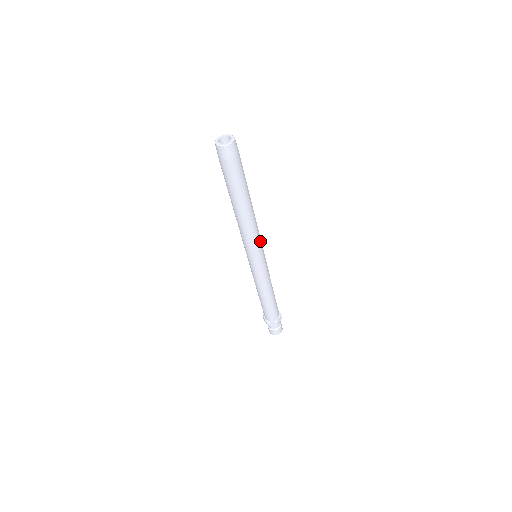
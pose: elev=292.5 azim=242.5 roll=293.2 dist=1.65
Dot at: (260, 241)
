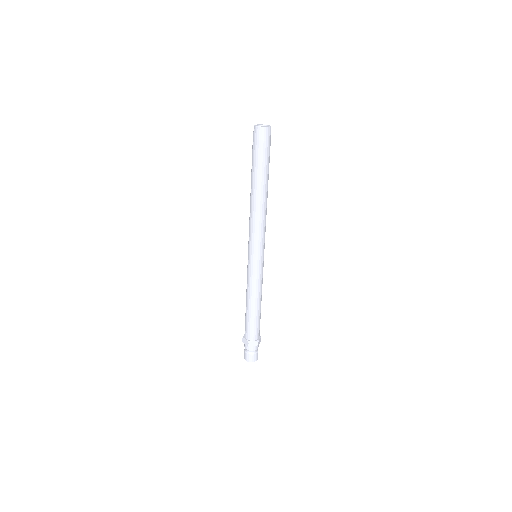
Dot at: occluded
